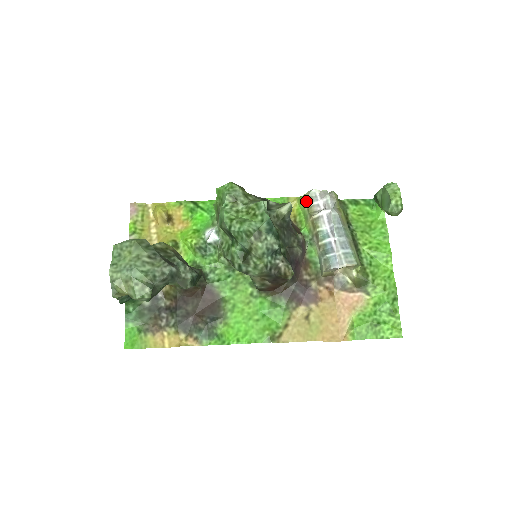
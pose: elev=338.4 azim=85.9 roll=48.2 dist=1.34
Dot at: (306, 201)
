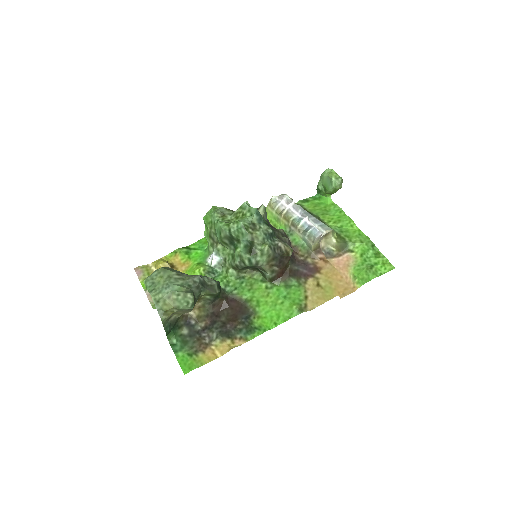
Dot at: (272, 207)
